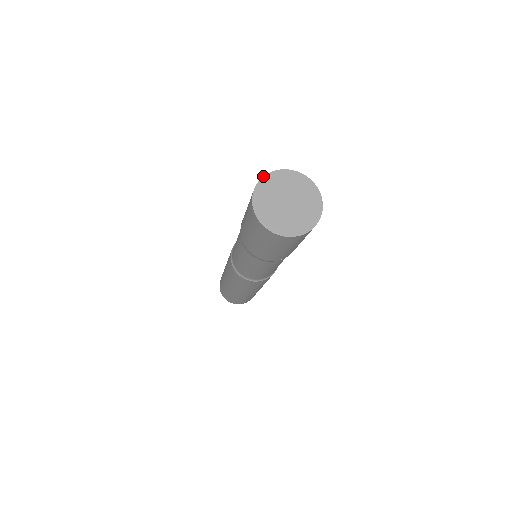
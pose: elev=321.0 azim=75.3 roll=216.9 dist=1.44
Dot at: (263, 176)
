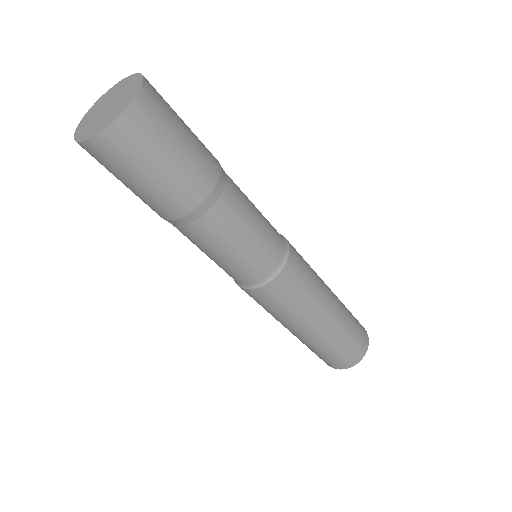
Dot at: (109, 89)
